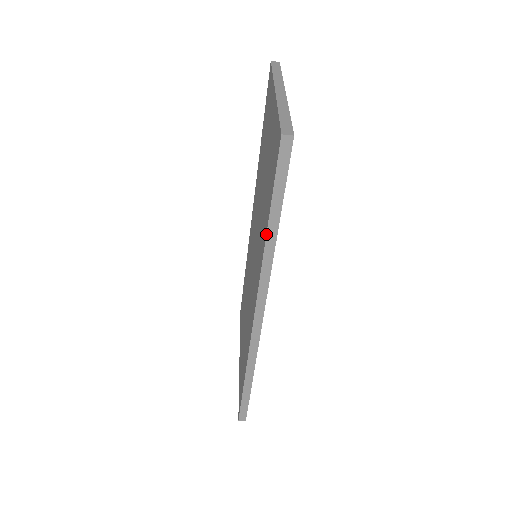
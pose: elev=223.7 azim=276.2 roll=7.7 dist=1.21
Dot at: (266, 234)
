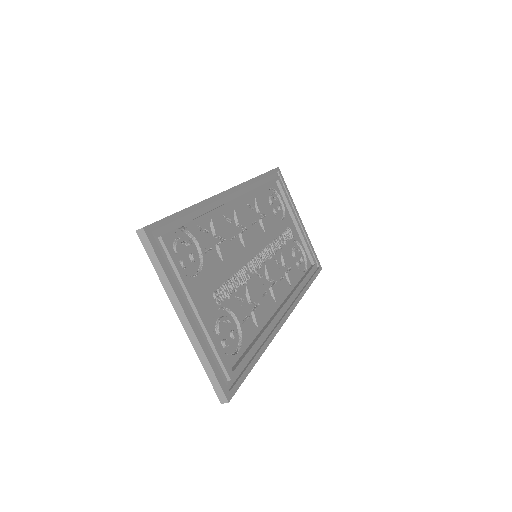
Dot at: occluded
